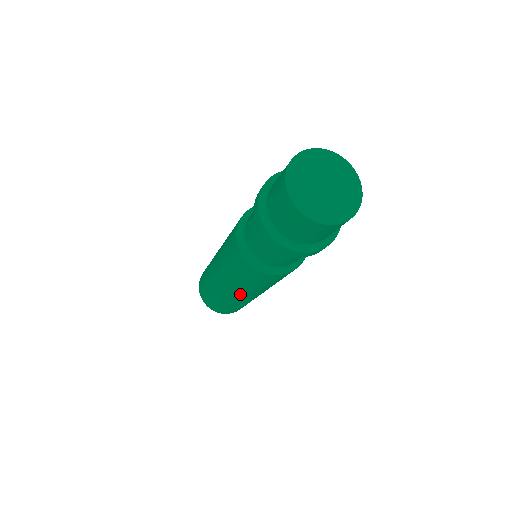
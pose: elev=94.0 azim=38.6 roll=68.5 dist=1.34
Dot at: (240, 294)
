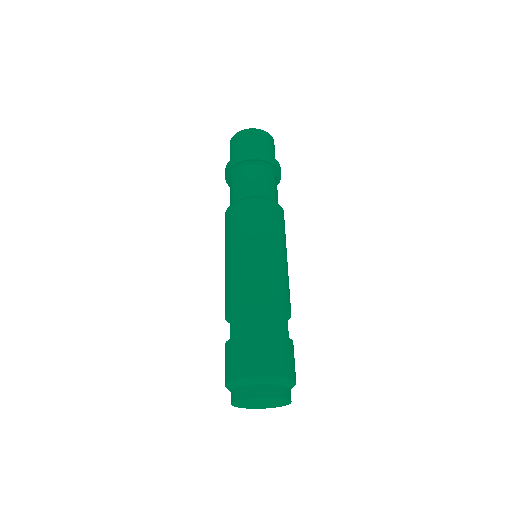
Dot at: (276, 270)
